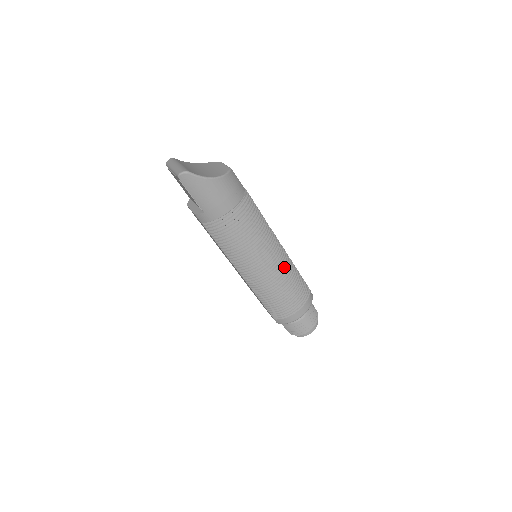
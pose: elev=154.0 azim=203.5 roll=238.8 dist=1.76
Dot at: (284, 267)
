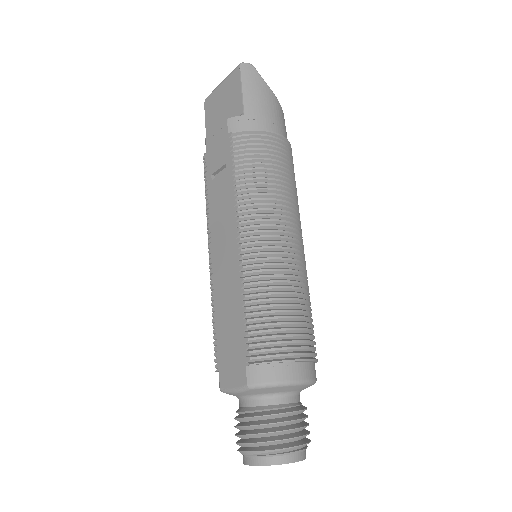
Dot at: occluded
